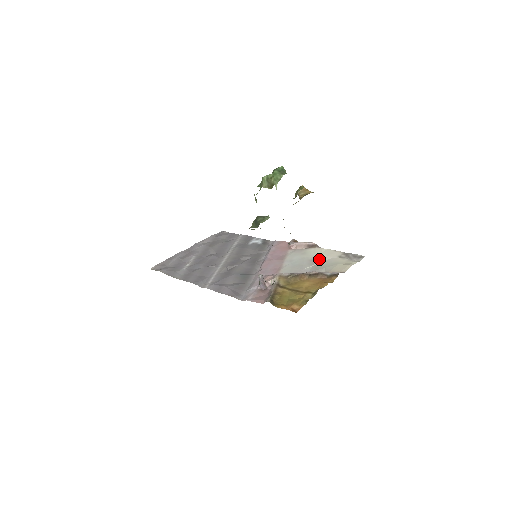
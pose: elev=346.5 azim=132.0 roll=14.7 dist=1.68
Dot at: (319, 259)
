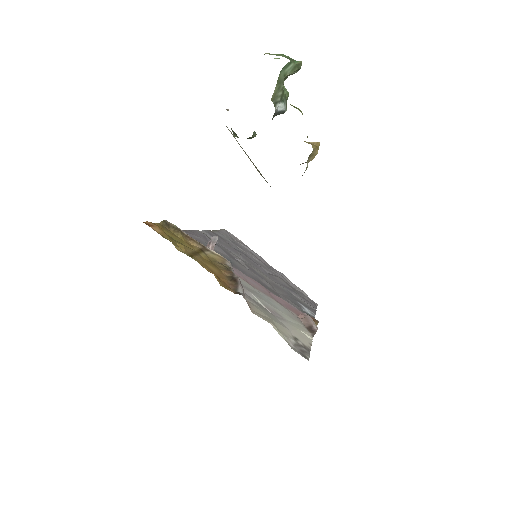
Dot at: (282, 319)
